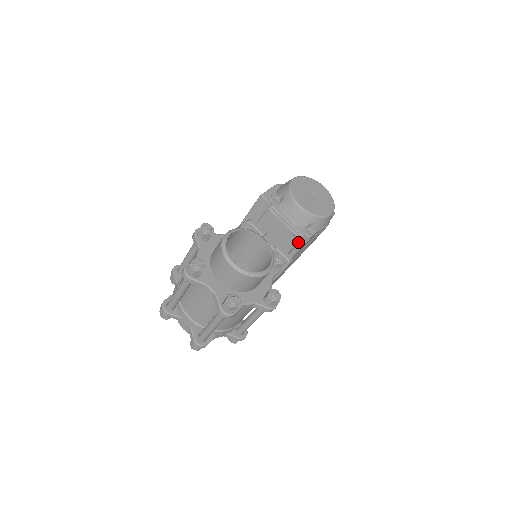
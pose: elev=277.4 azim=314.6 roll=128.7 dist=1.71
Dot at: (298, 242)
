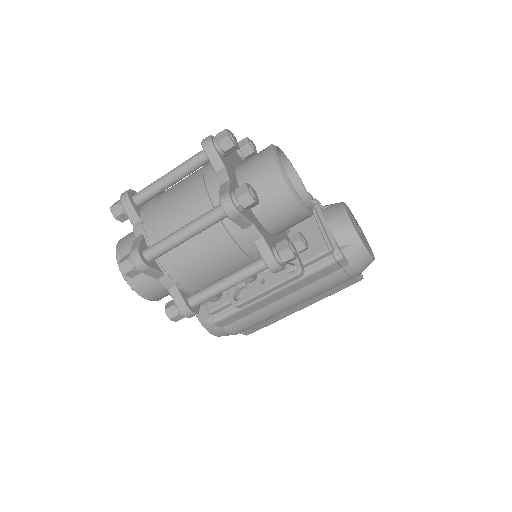
Dot at: (324, 255)
